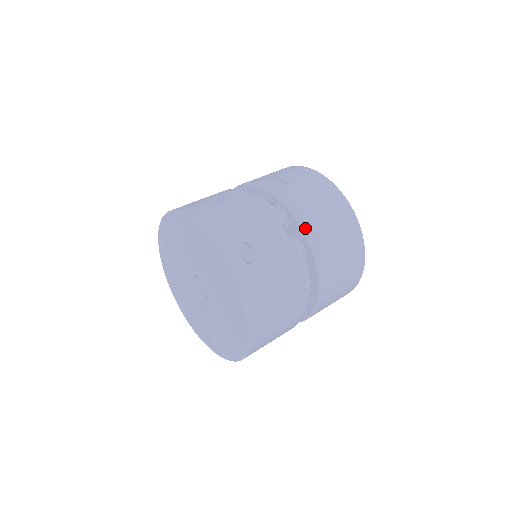
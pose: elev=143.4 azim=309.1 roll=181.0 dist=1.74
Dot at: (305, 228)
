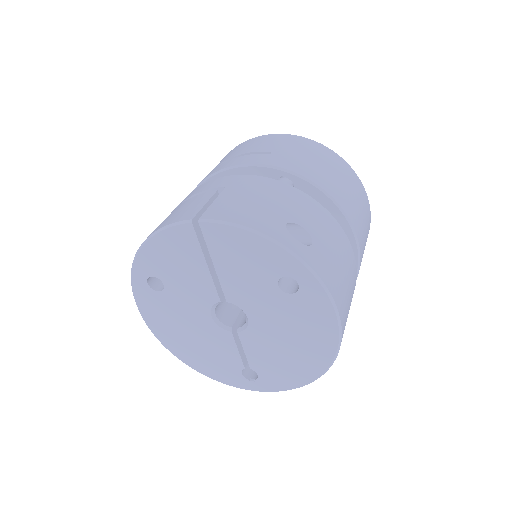
Dot at: (325, 189)
